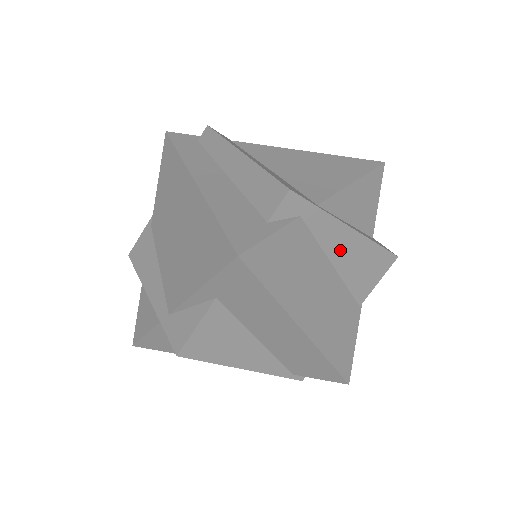
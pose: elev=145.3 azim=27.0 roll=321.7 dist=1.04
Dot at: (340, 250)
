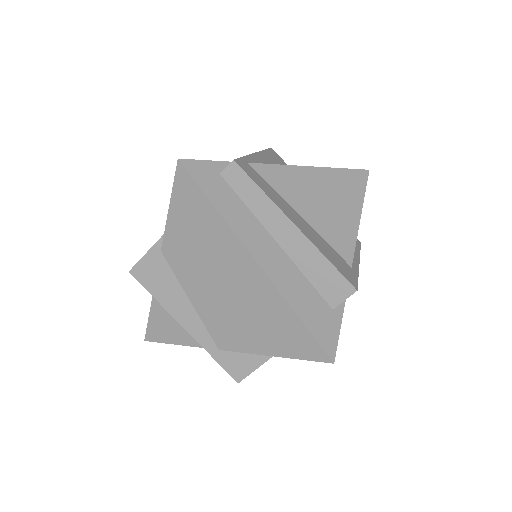
Dot at: occluded
